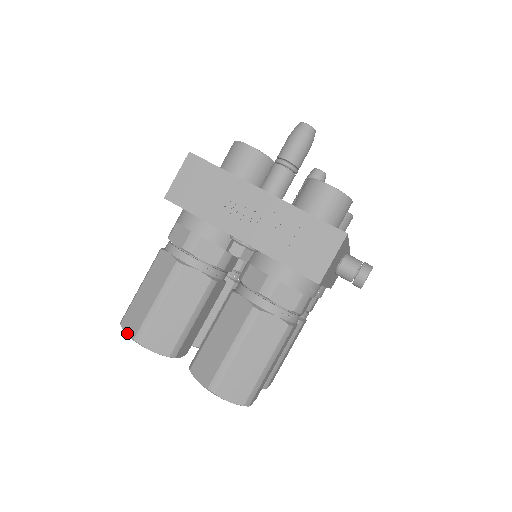
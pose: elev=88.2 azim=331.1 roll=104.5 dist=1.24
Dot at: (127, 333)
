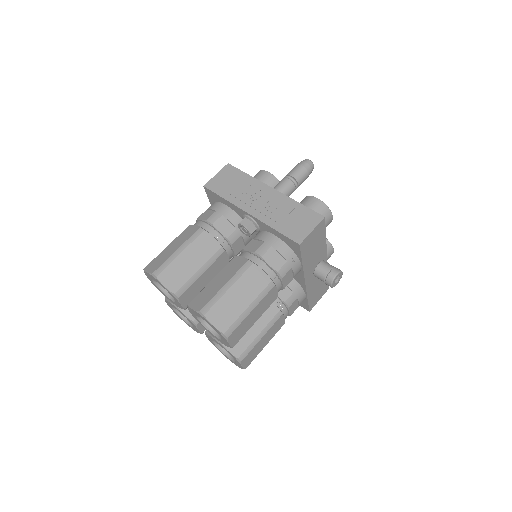
Dot at: (148, 271)
